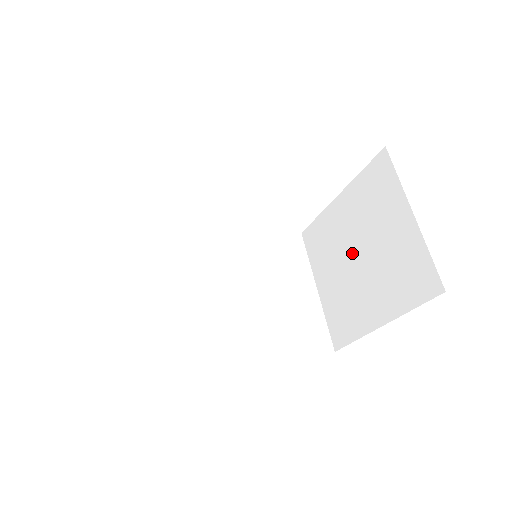
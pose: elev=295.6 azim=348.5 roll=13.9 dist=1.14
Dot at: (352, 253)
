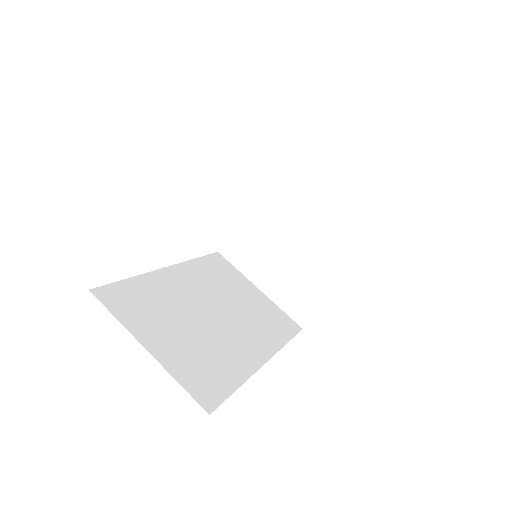
Dot at: (288, 242)
